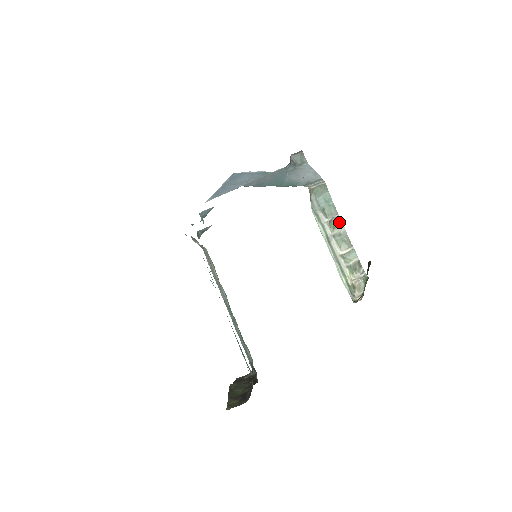
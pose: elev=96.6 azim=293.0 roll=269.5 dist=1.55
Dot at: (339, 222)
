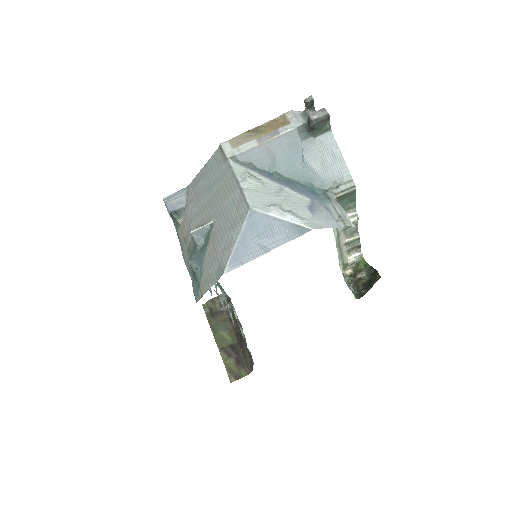
Dot at: occluded
